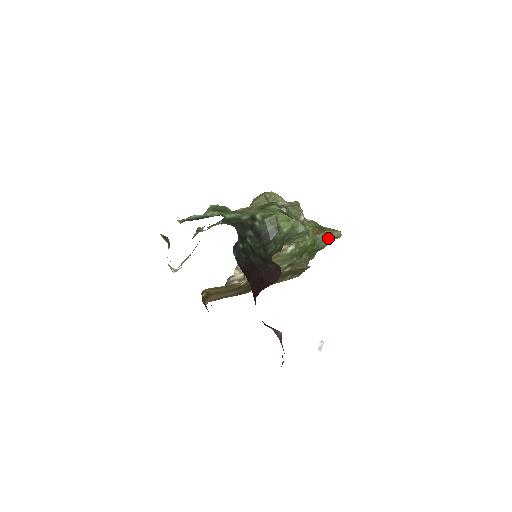
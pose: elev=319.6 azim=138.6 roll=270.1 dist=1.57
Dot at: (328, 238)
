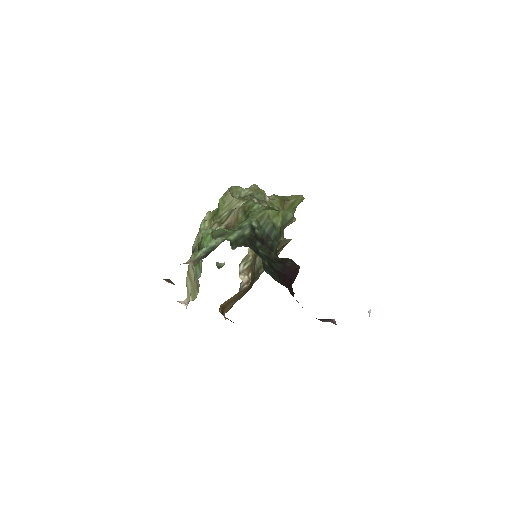
Dot at: (295, 206)
